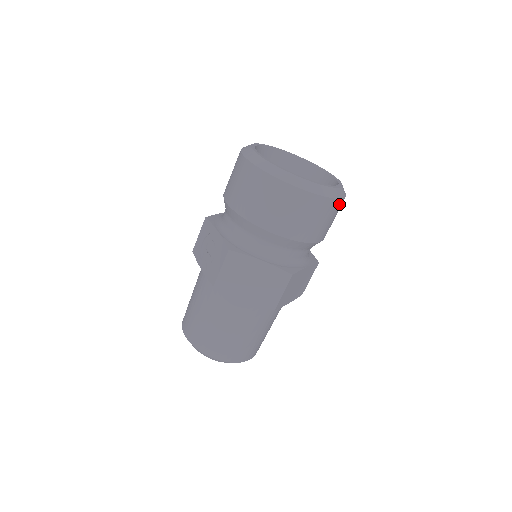
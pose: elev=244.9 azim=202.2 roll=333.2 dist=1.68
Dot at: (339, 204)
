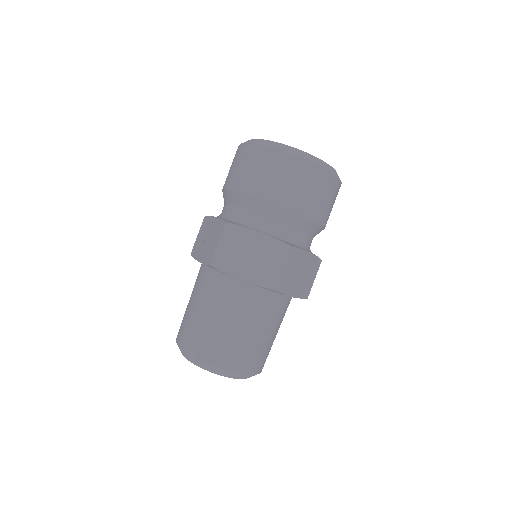
Dot at: (335, 183)
